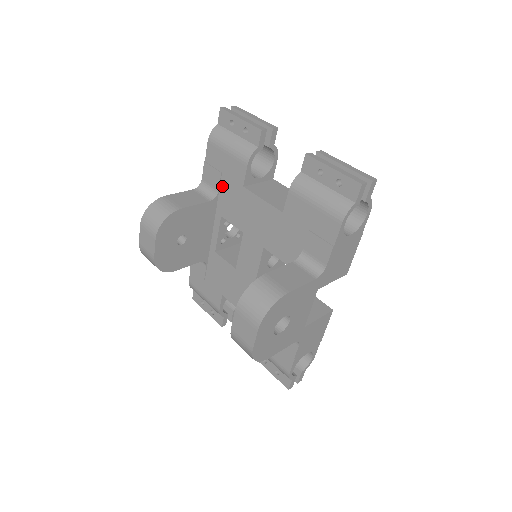
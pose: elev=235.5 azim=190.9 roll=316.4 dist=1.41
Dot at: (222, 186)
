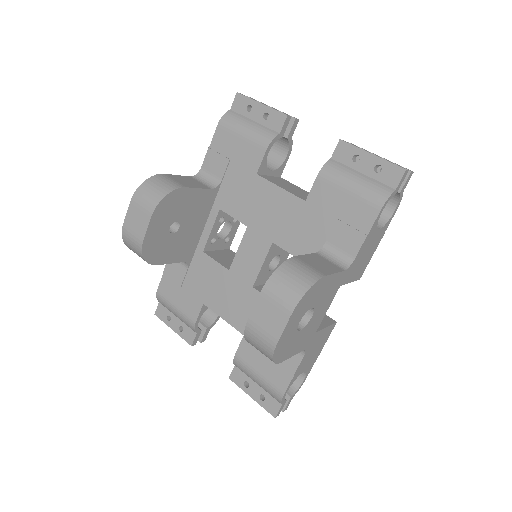
Dot at: (228, 174)
